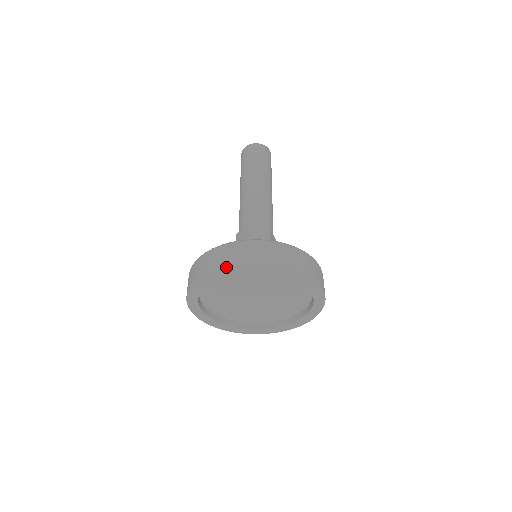
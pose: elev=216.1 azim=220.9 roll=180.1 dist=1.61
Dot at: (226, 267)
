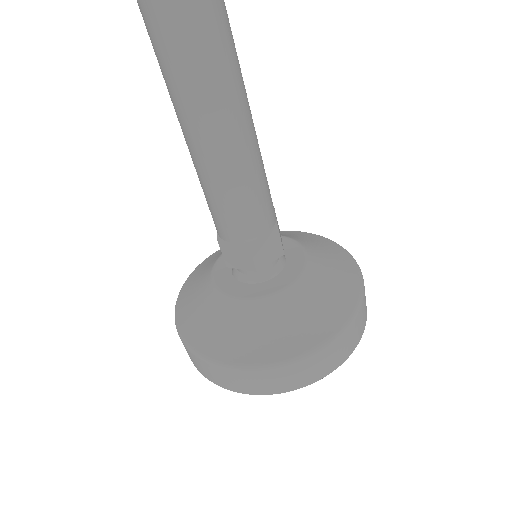
Dot at: (277, 393)
